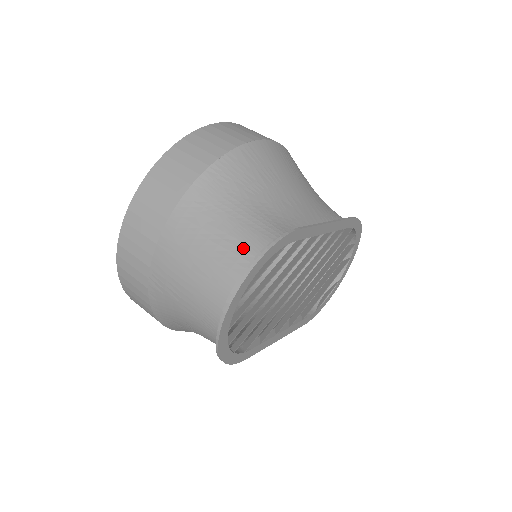
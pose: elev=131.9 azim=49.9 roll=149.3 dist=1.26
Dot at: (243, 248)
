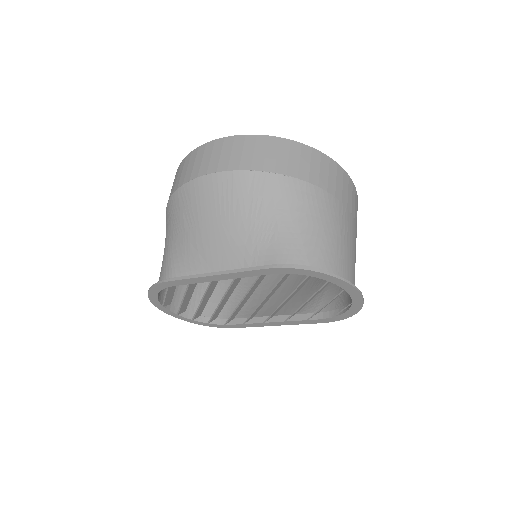
Dot at: (159, 277)
